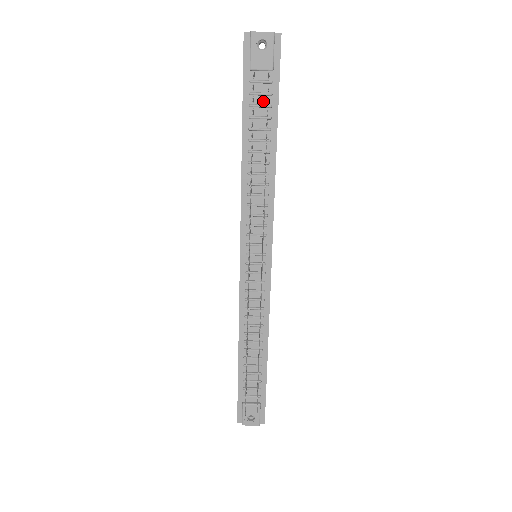
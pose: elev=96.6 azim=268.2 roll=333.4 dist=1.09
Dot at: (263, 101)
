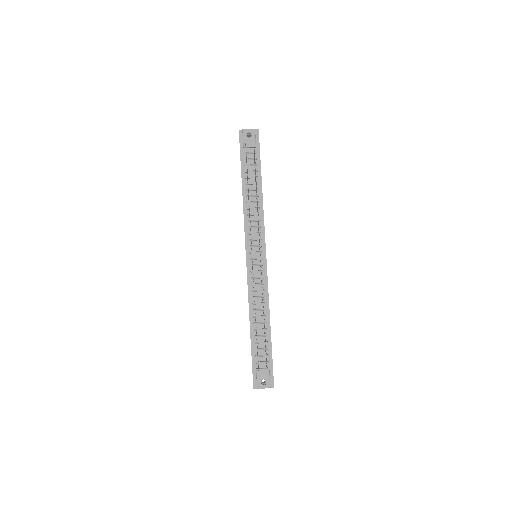
Dot at: (252, 163)
